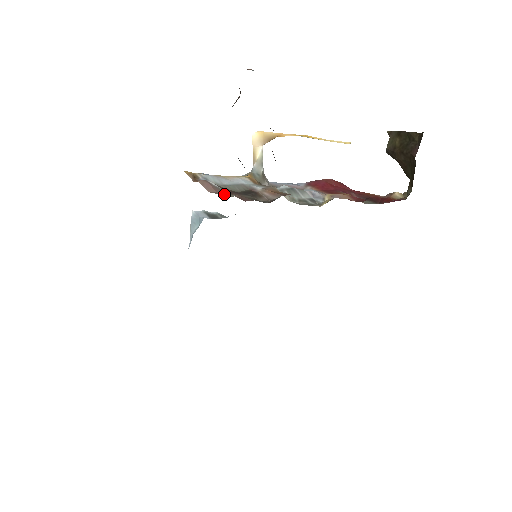
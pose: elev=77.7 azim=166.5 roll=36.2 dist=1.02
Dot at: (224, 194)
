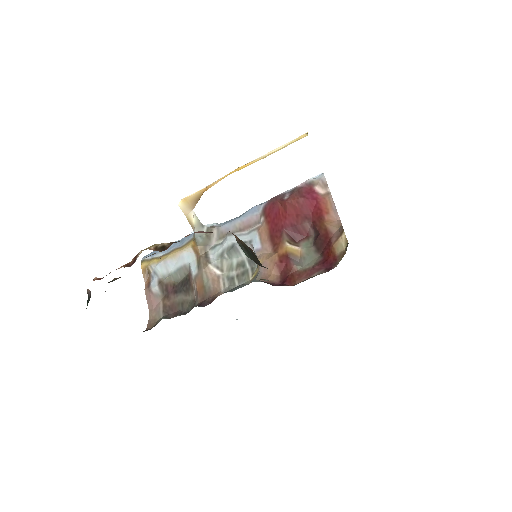
Dot at: (156, 314)
